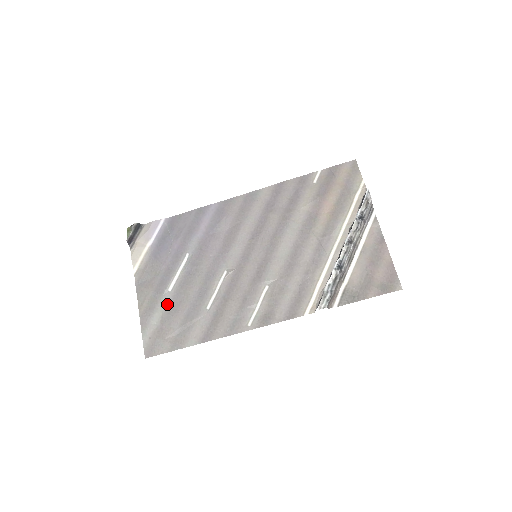
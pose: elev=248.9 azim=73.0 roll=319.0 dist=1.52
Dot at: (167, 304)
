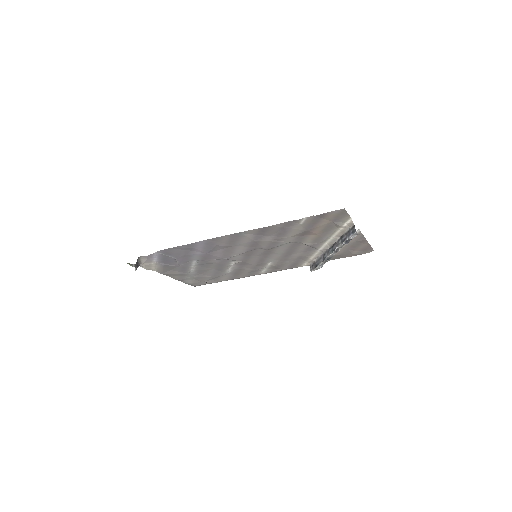
Dot at: (194, 275)
